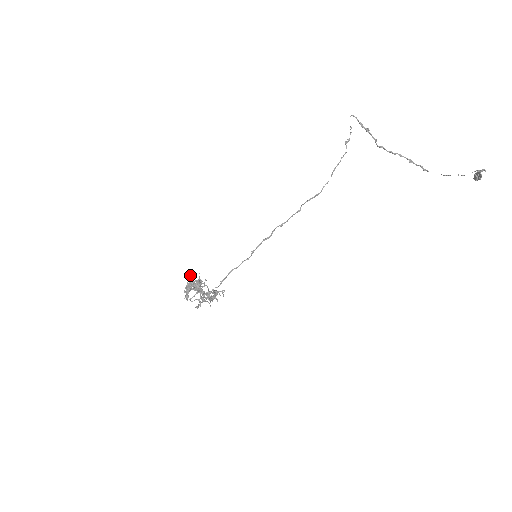
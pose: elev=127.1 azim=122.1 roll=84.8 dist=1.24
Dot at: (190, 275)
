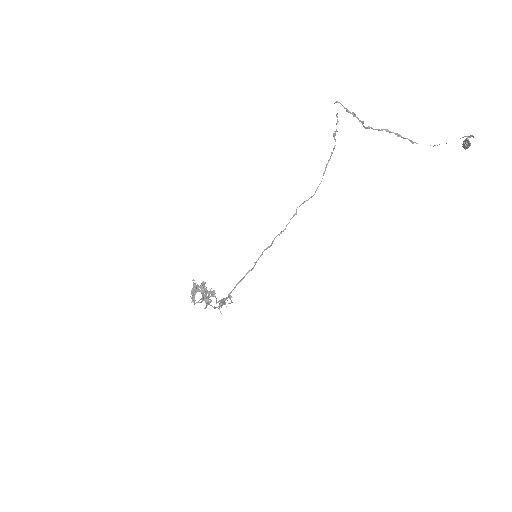
Dot at: (193, 280)
